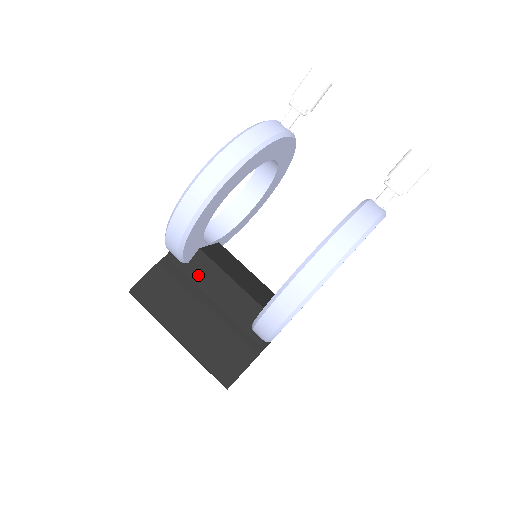
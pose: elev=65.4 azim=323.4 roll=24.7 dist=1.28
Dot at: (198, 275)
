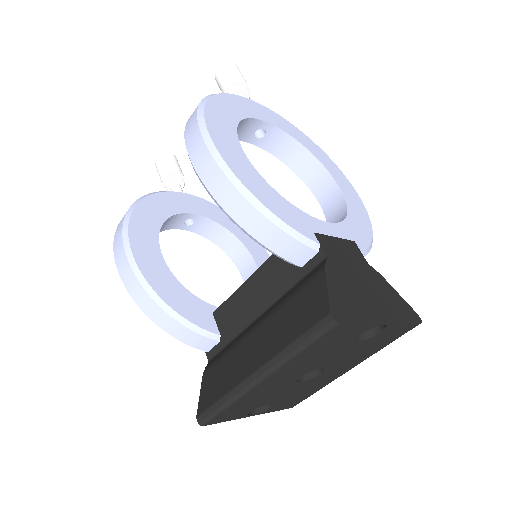
Dot at: (233, 328)
